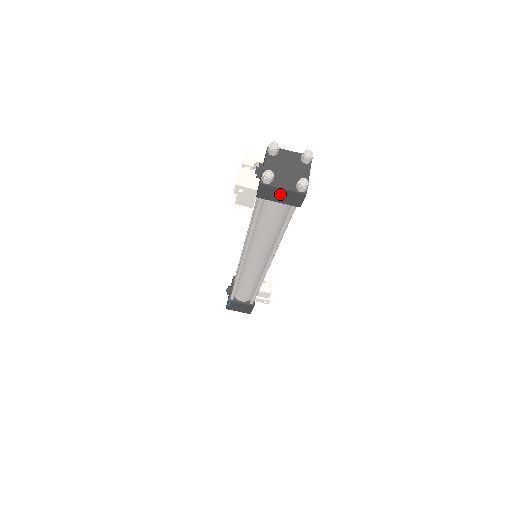
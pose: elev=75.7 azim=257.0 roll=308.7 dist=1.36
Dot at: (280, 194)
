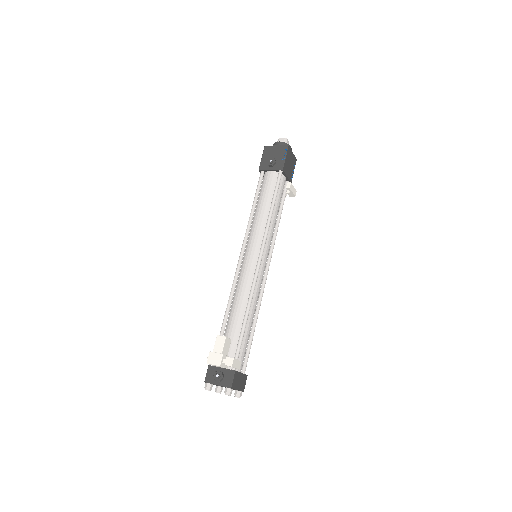
Dot at: occluded
